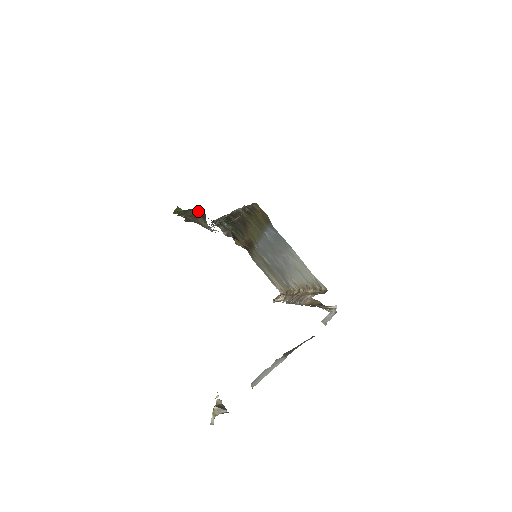
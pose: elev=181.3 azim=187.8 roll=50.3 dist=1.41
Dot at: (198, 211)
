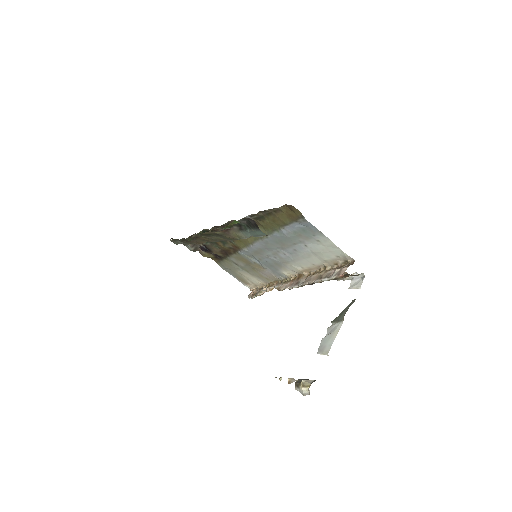
Dot at: occluded
